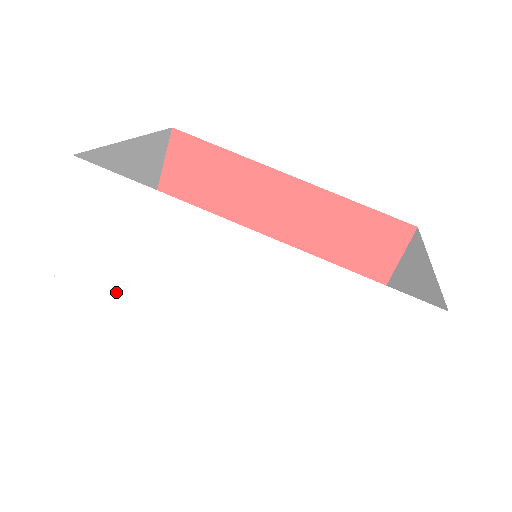
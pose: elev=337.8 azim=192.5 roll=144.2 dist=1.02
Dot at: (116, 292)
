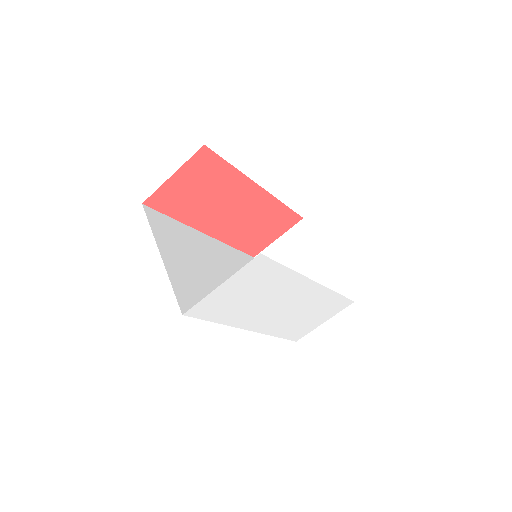
Dot at: (226, 310)
